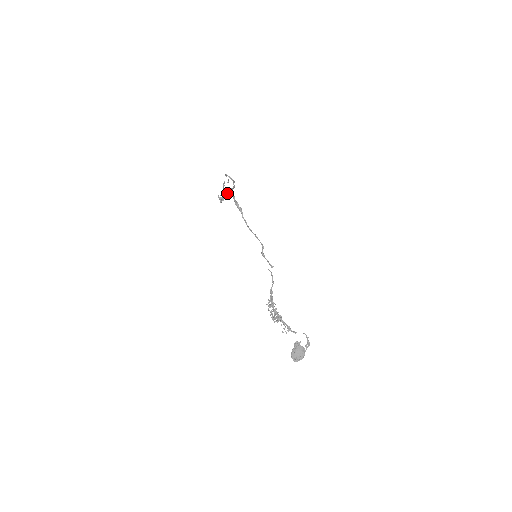
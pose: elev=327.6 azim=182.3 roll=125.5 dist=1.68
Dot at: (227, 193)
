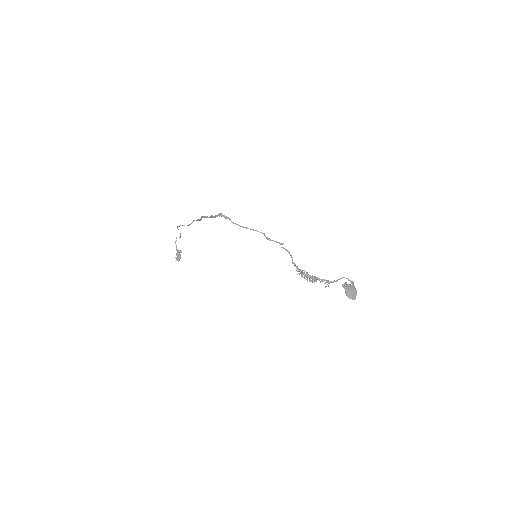
Dot at: (181, 251)
